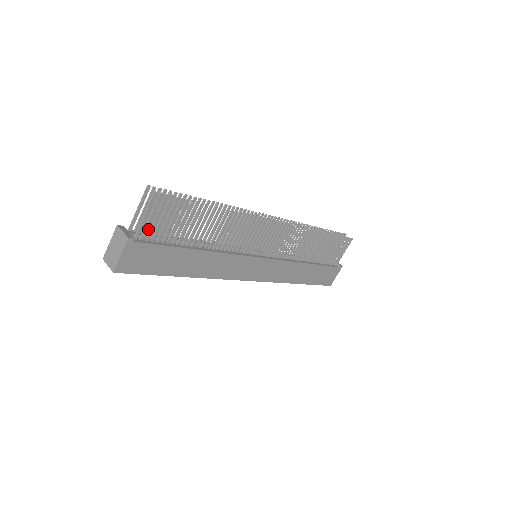
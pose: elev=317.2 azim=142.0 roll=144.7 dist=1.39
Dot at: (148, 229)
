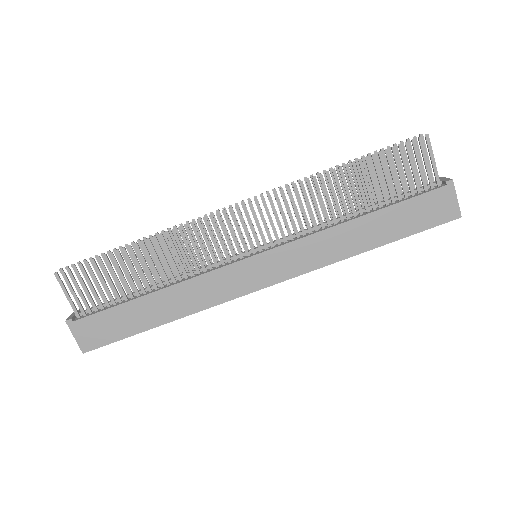
Dot at: occluded
